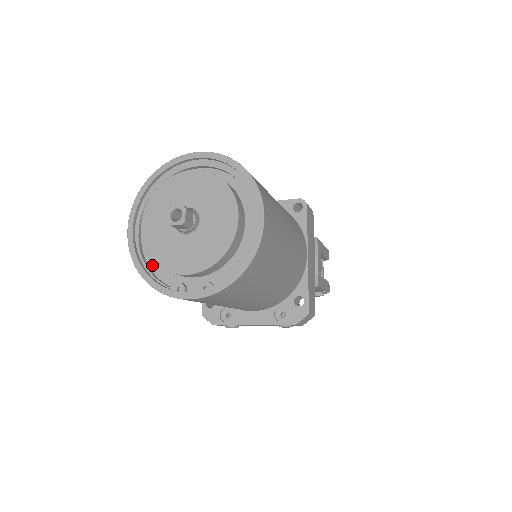
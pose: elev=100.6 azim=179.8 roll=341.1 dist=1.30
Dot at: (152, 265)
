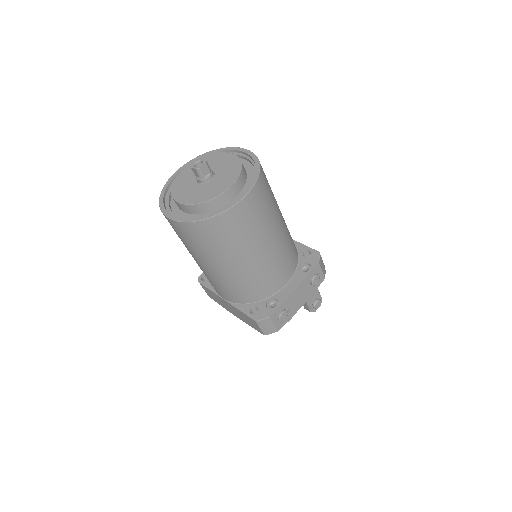
Dot at: occluded
